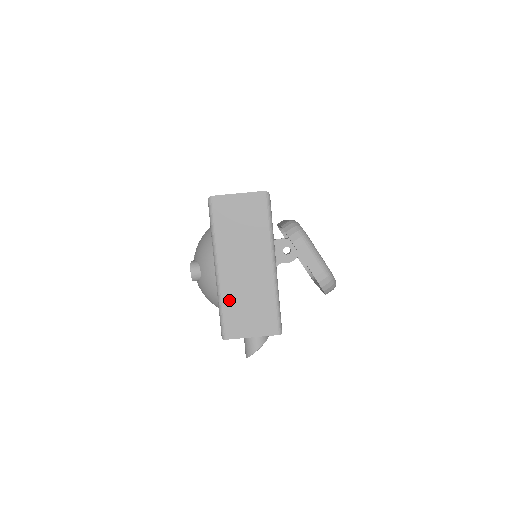
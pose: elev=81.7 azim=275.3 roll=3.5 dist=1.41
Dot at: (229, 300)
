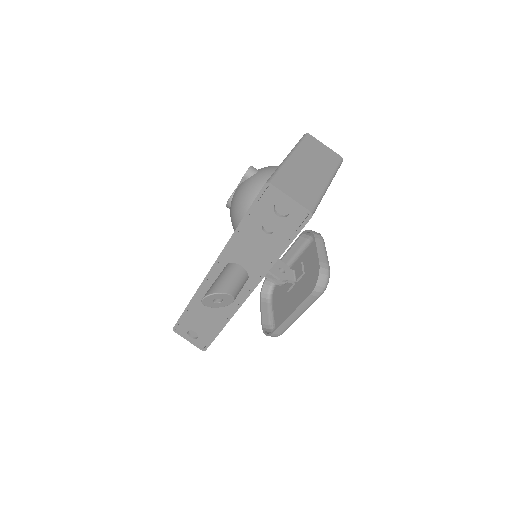
Dot at: (288, 171)
